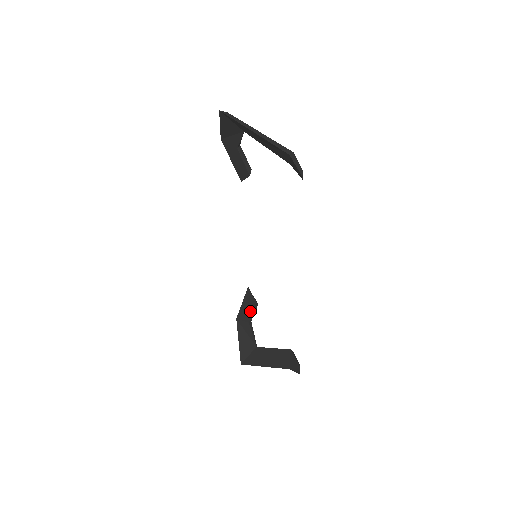
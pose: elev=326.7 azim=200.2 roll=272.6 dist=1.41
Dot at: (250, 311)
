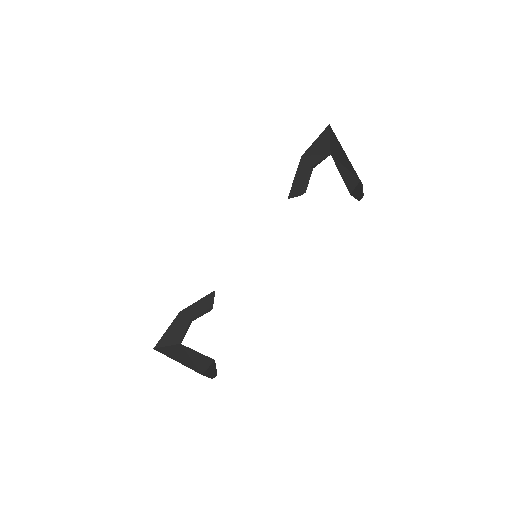
Dot at: (200, 310)
